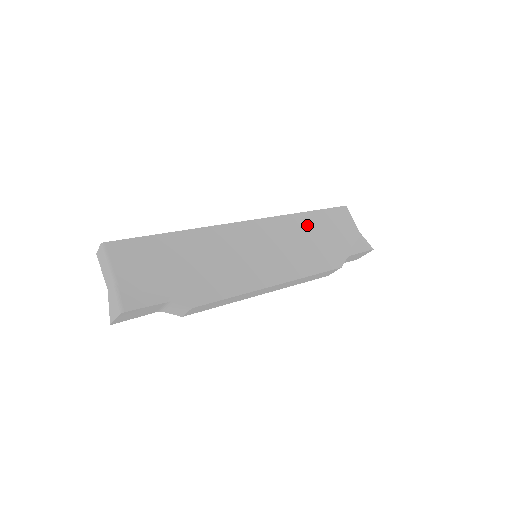
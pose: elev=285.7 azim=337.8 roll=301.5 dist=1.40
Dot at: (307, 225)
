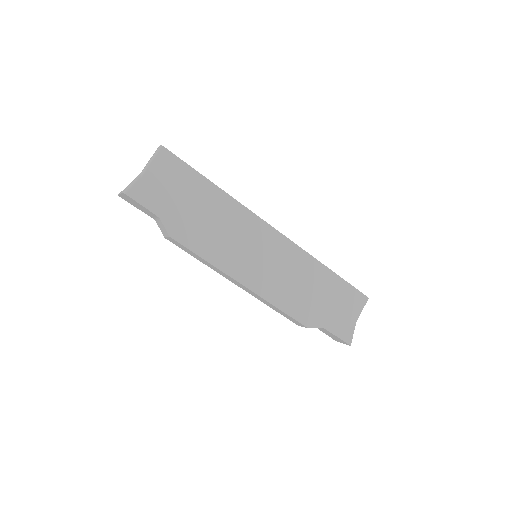
Dot at: (317, 276)
